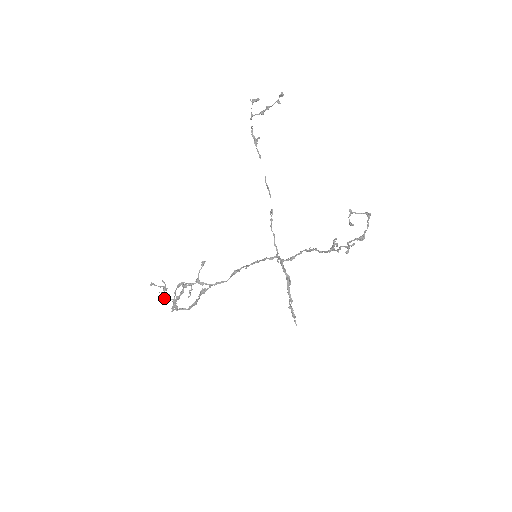
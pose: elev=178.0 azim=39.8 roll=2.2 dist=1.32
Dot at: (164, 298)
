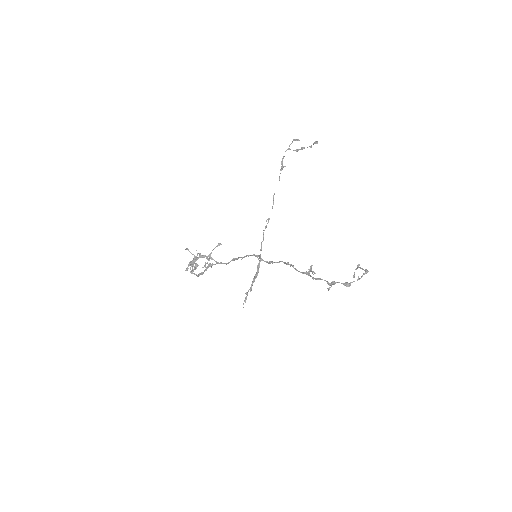
Dot at: occluded
